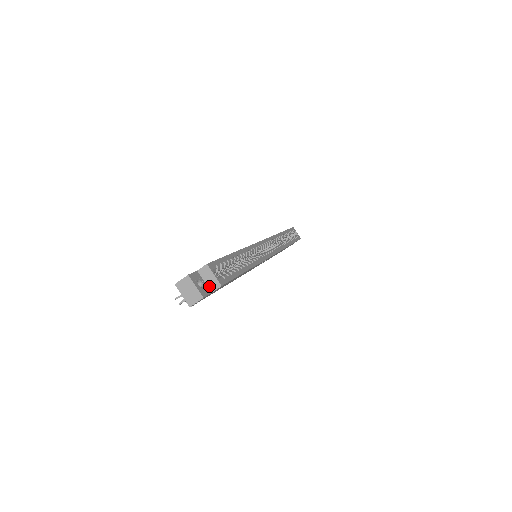
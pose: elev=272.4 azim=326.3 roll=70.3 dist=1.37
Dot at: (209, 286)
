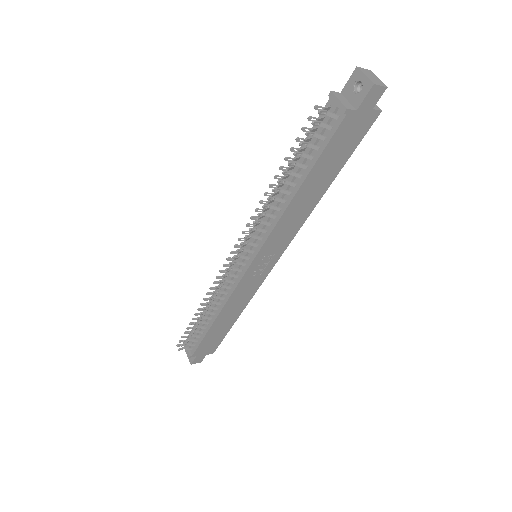
Dot at: occluded
